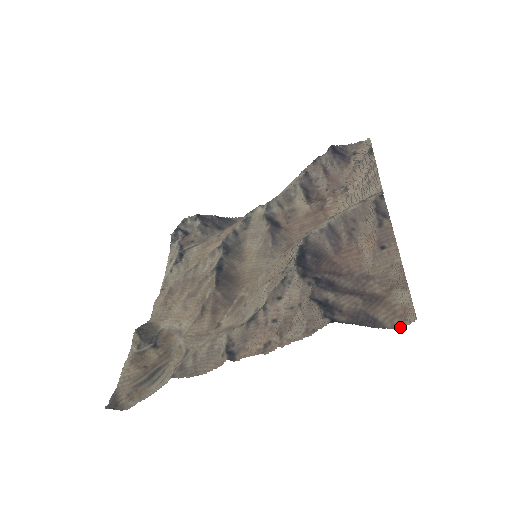
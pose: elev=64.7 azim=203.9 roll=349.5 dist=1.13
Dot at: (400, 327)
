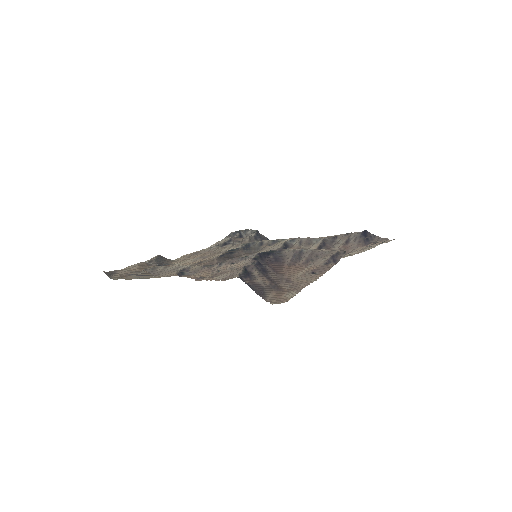
Dot at: (272, 303)
